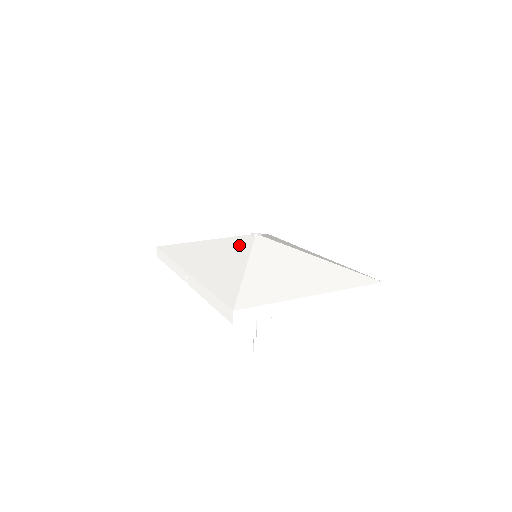
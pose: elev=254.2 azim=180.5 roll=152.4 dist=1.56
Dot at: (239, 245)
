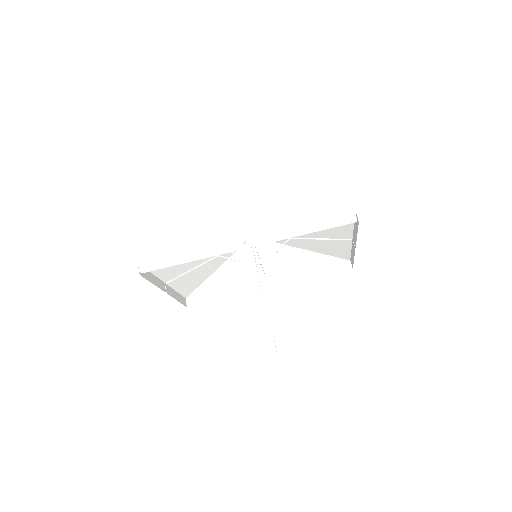
Dot at: occluded
